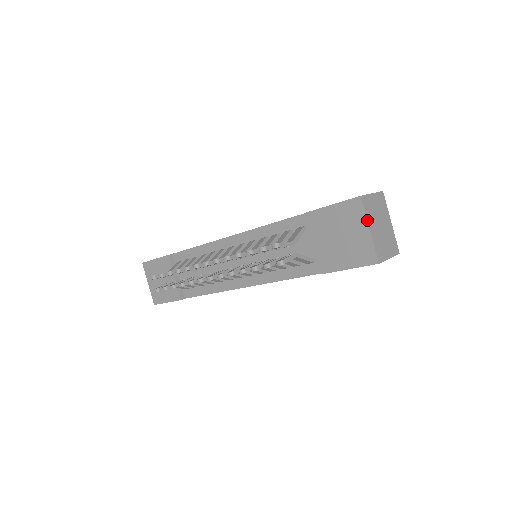
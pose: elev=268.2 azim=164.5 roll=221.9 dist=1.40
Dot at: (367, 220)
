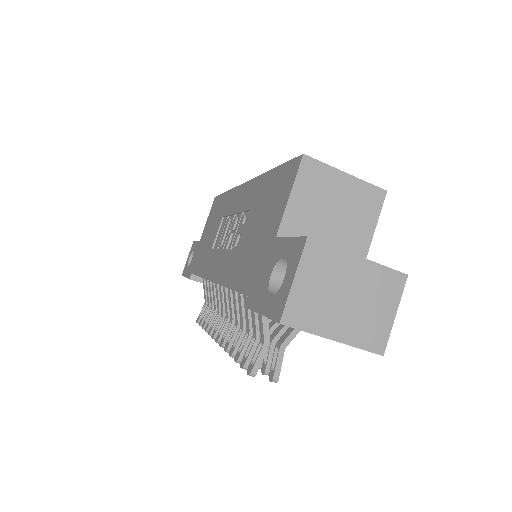
Dot at: occluded
